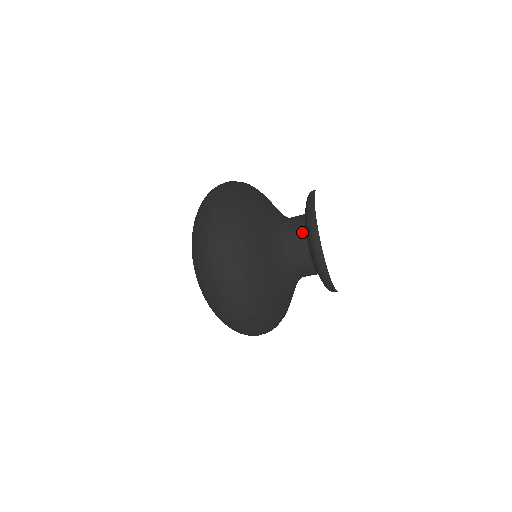
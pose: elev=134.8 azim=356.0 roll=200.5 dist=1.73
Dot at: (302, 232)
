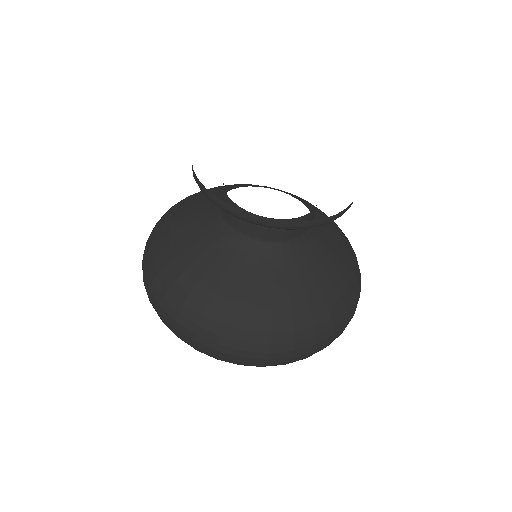
Dot at: (223, 183)
